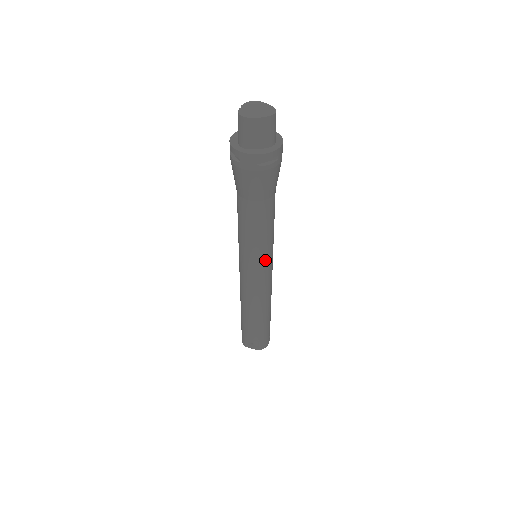
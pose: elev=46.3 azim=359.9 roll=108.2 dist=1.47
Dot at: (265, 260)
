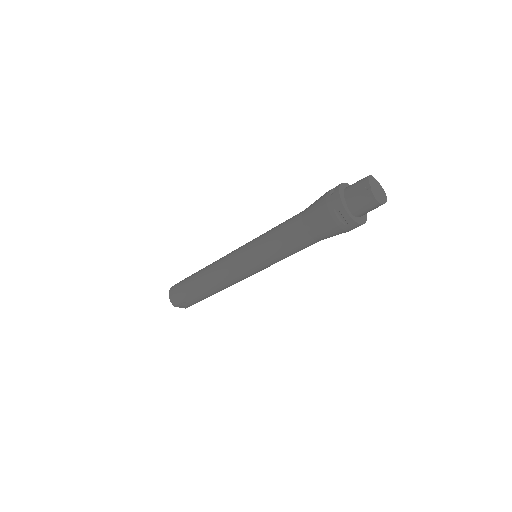
Dot at: occluded
